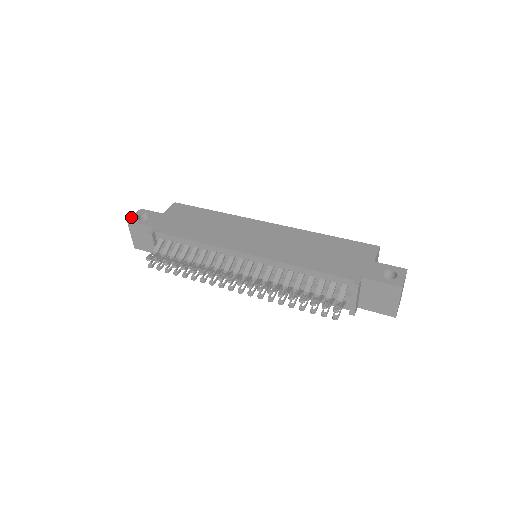
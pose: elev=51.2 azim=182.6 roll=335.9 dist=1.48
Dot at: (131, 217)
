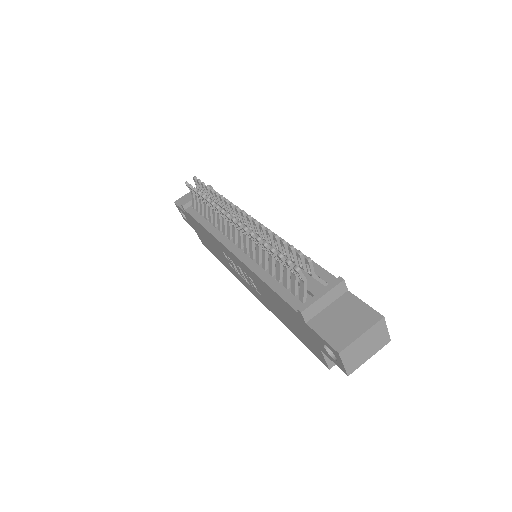
Dot at: occluded
